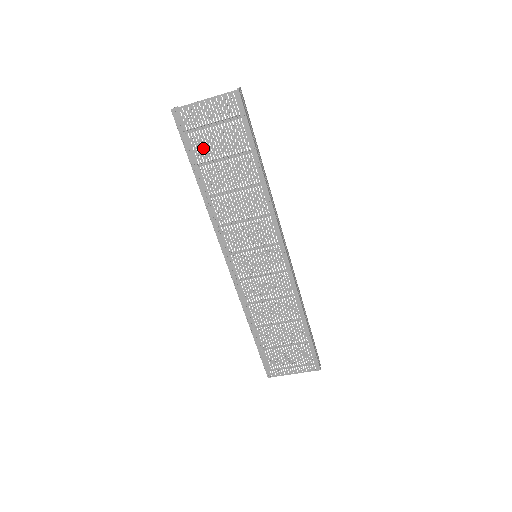
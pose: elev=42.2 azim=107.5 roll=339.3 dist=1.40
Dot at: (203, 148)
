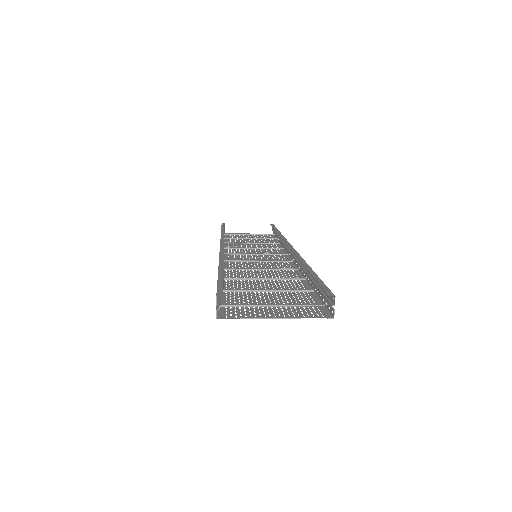
Dot at: (244, 297)
